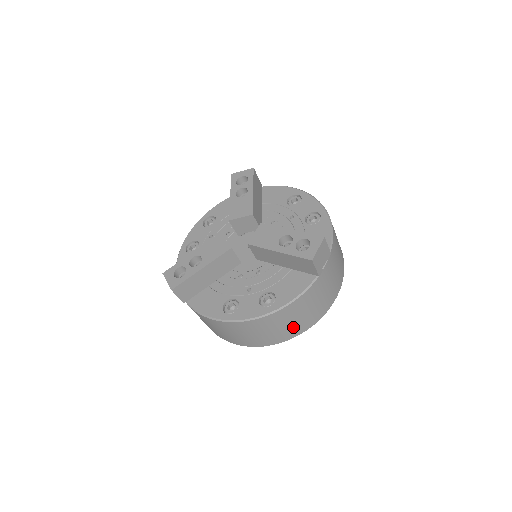
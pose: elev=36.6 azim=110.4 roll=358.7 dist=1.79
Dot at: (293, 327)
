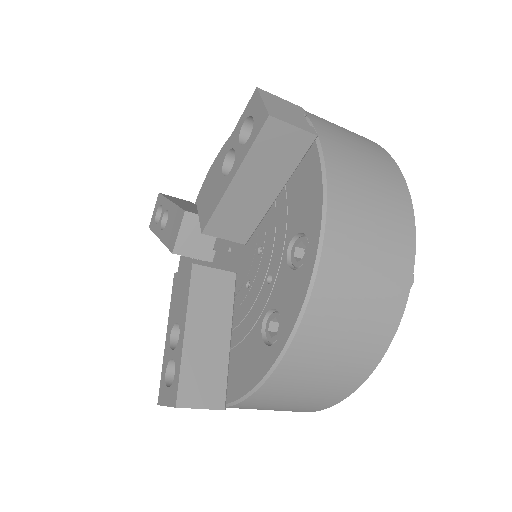
Dot at: (387, 248)
